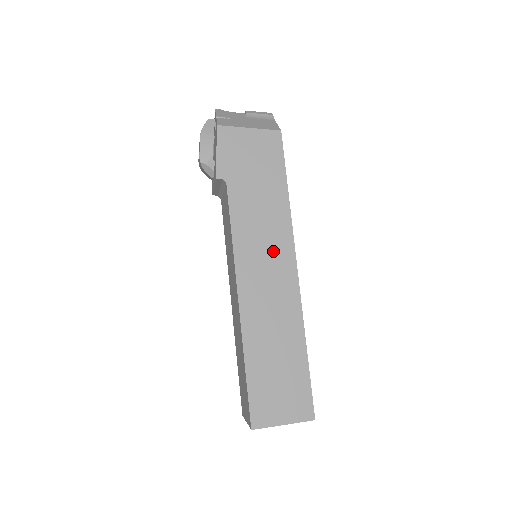
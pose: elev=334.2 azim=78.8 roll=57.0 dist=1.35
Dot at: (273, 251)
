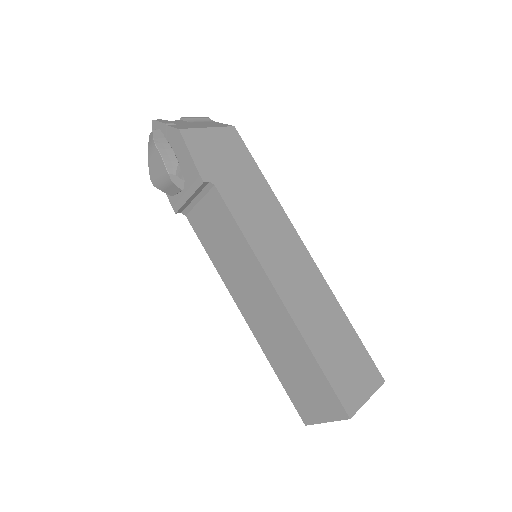
Dot at: (282, 239)
